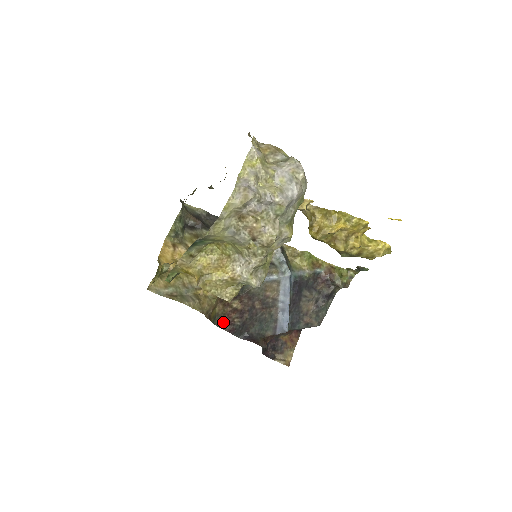
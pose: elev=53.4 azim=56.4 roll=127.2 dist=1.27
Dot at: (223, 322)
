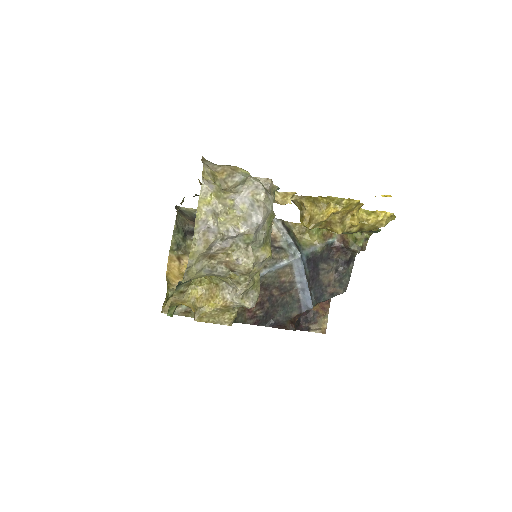
Dot at: (245, 318)
